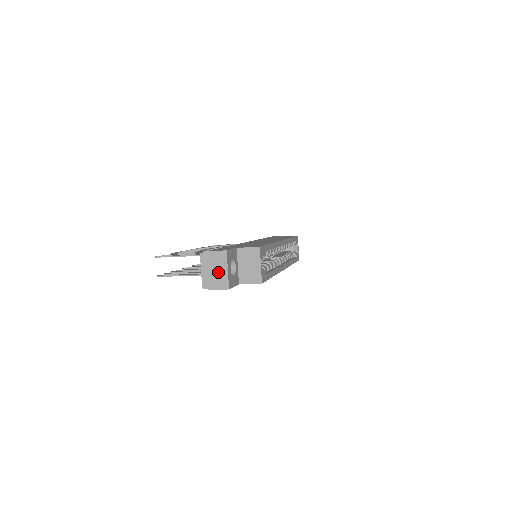
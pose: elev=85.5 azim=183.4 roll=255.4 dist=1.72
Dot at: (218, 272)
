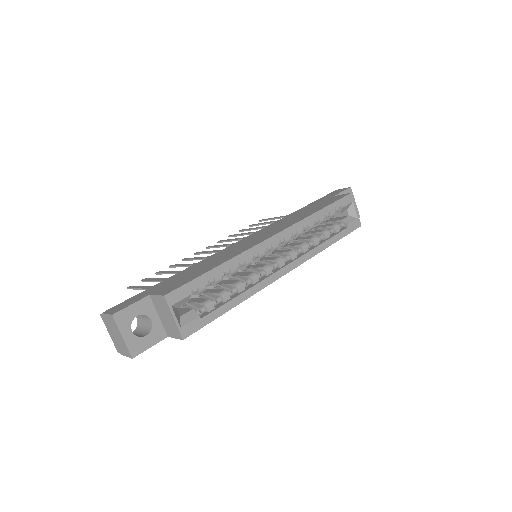
Dot at: (118, 338)
